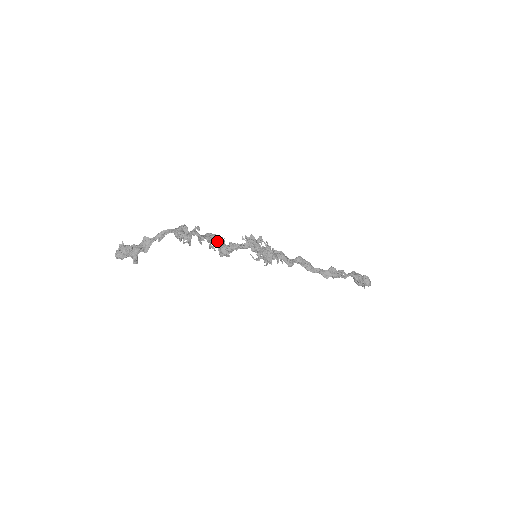
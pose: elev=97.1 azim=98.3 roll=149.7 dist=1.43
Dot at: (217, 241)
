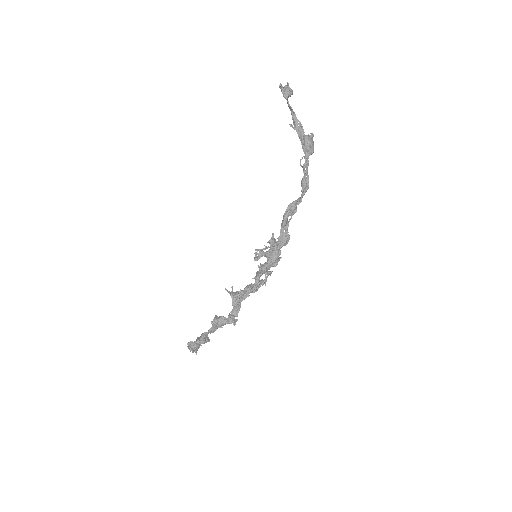
Dot at: occluded
